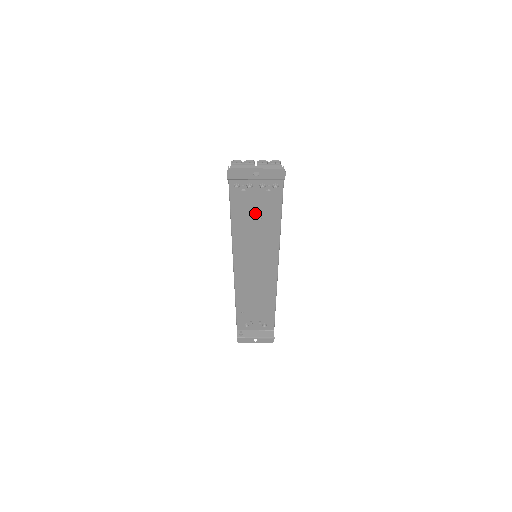
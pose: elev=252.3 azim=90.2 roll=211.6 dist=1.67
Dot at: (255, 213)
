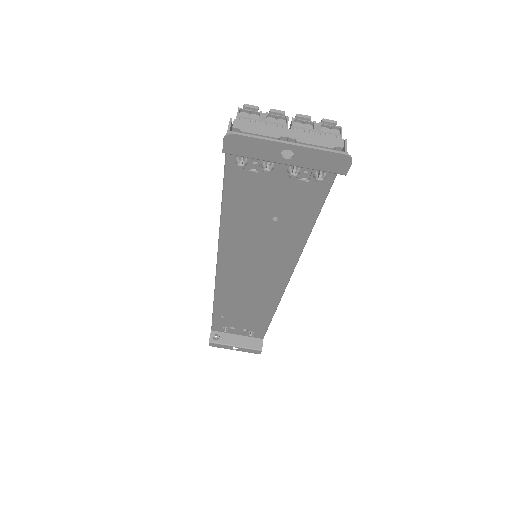
Dot at: (268, 209)
